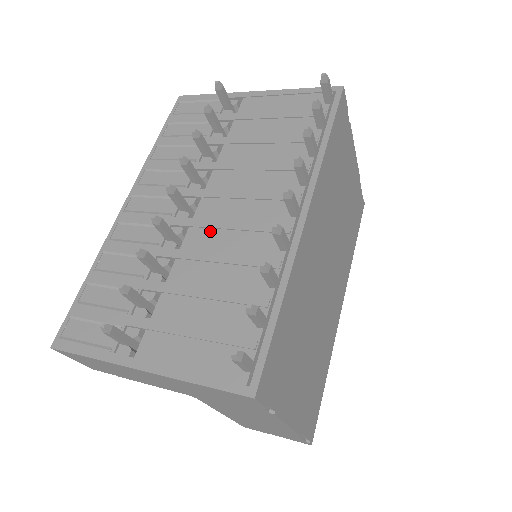
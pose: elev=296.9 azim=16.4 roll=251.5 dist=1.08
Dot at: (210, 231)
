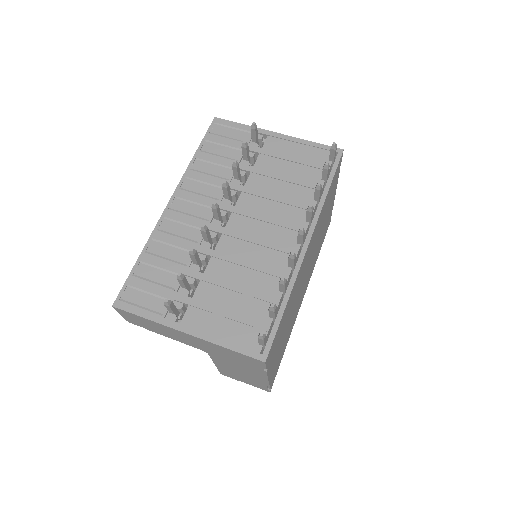
Dot at: (238, 241)
